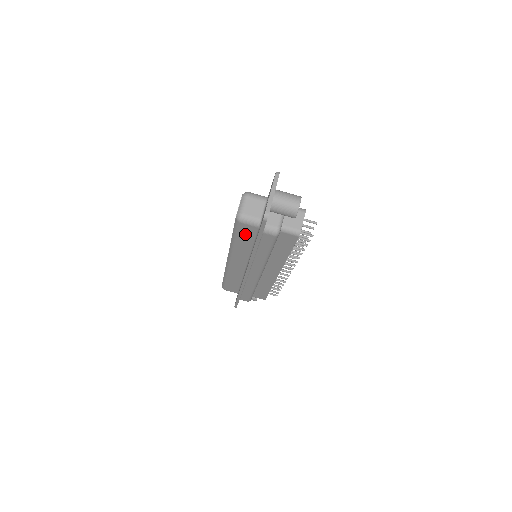
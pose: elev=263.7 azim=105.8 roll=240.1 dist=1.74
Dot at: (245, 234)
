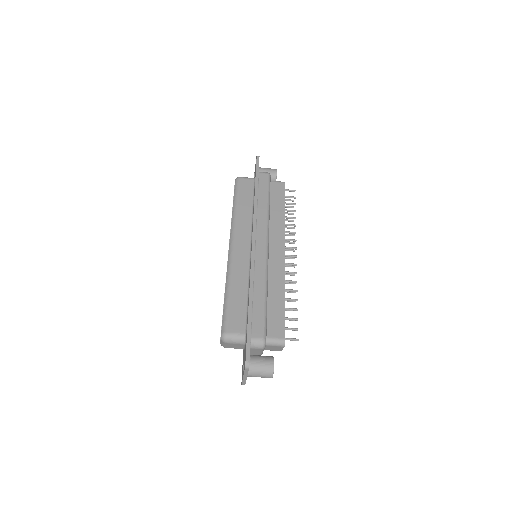
Dot at: occluded
